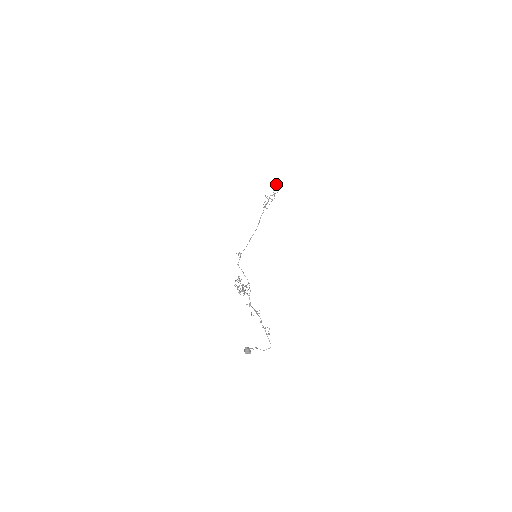
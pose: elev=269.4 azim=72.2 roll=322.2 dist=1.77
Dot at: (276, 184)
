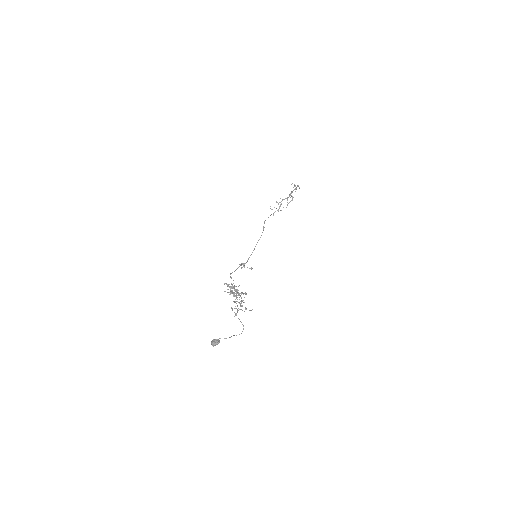
Dot at: (294, 185)
